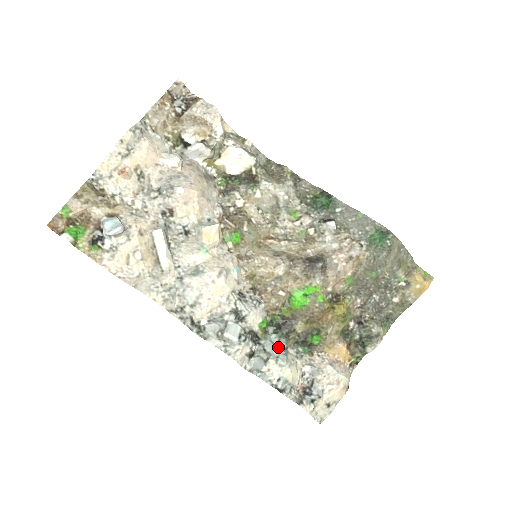
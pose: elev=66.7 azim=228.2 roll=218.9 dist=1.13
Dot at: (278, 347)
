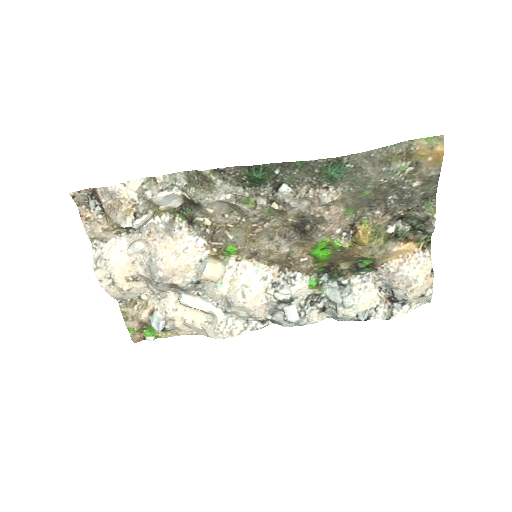
Dot at: (339, 290)
